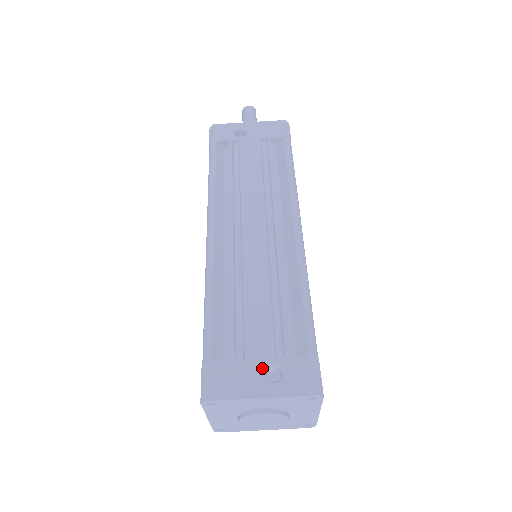
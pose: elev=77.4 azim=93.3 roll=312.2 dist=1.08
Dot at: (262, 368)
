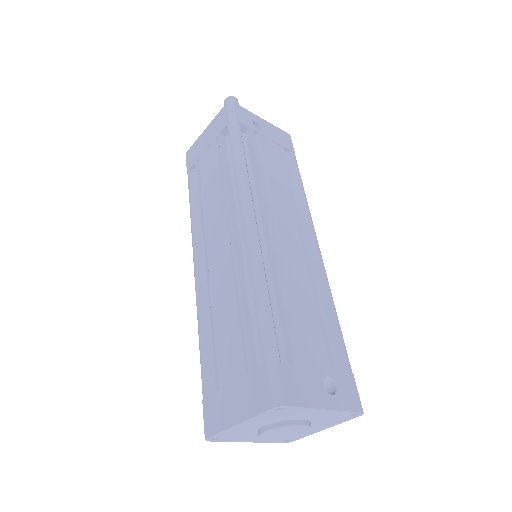
Dot at: (321, 378)
